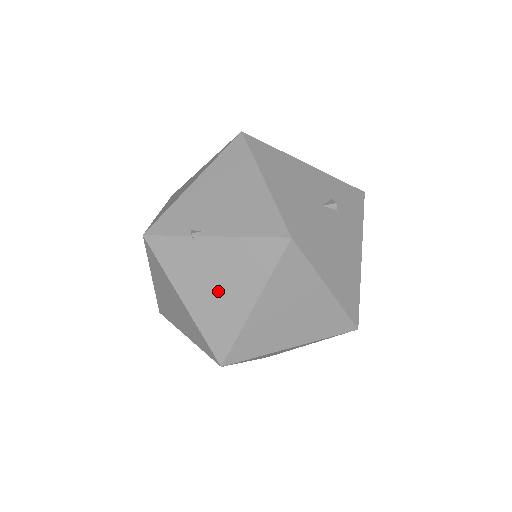
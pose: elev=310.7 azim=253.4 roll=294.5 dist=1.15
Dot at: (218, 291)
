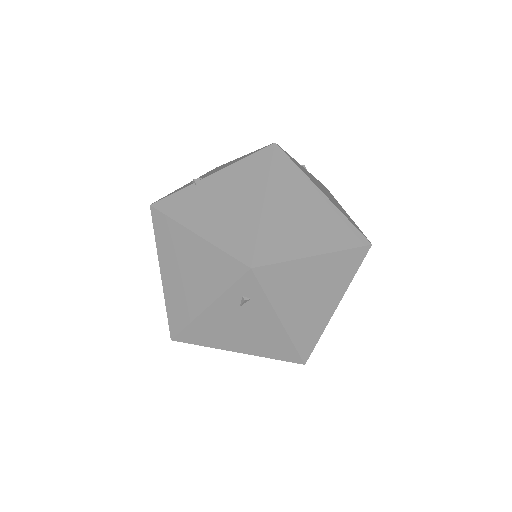
Dot at: (228, 207)
